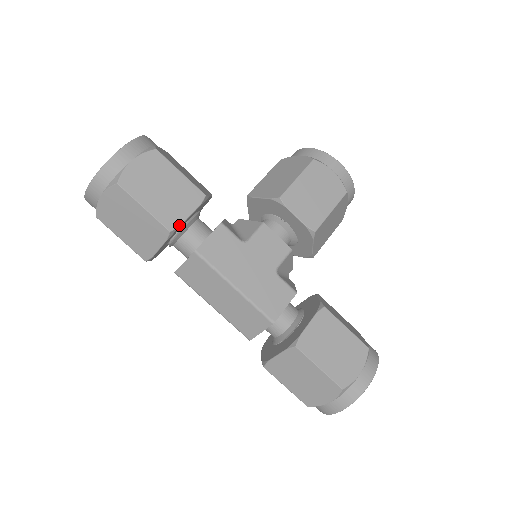
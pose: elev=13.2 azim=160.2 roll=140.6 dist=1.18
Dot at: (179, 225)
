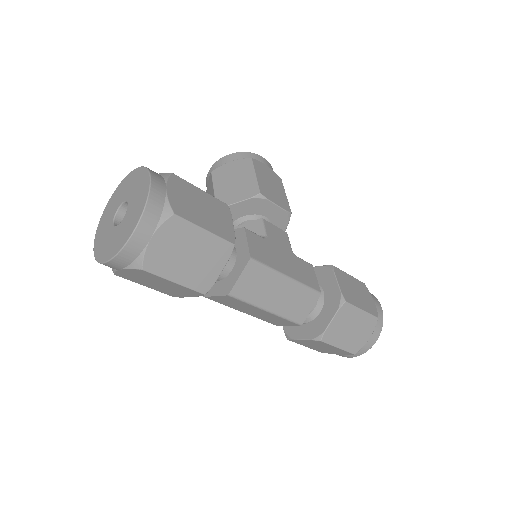
Dot at: (235, 237)
